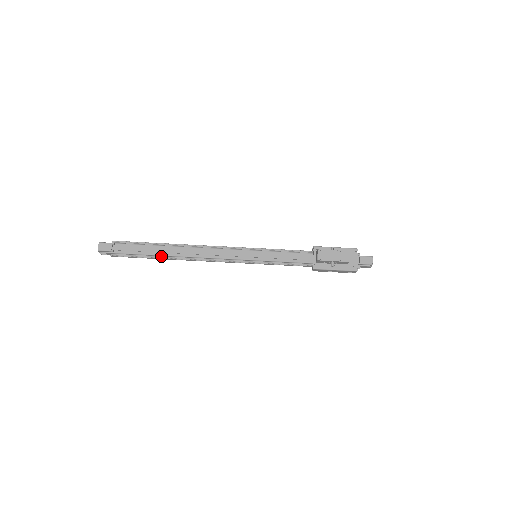
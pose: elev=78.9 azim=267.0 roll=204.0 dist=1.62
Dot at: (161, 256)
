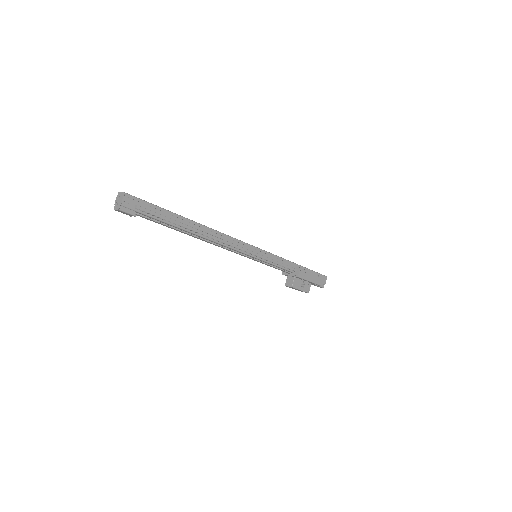
Dot at: occluded
